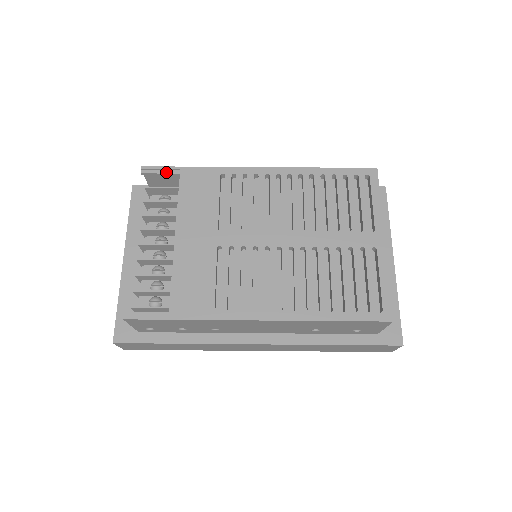
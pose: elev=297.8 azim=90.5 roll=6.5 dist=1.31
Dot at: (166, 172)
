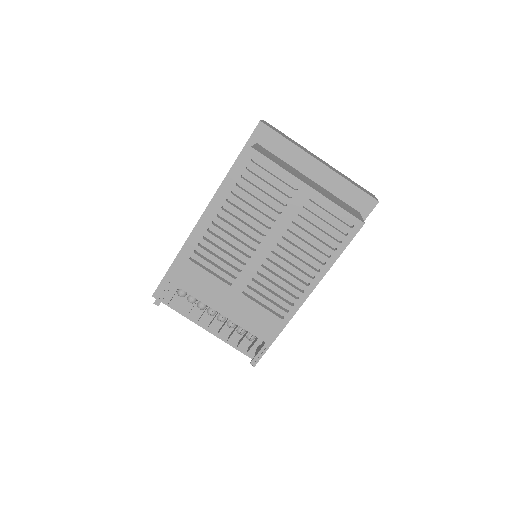
Dot at: (166, 291)
